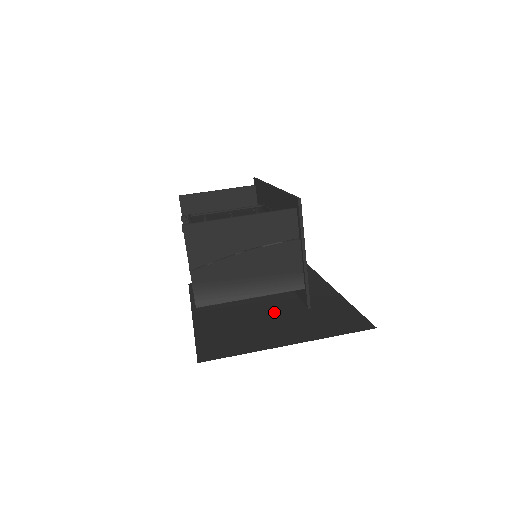
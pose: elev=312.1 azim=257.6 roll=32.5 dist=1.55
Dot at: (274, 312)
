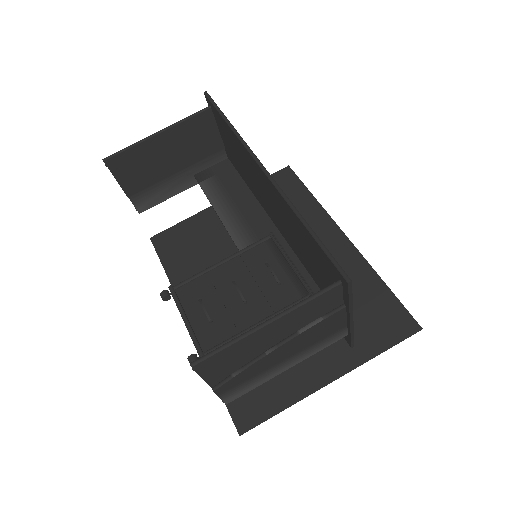
Dot at: occluded
